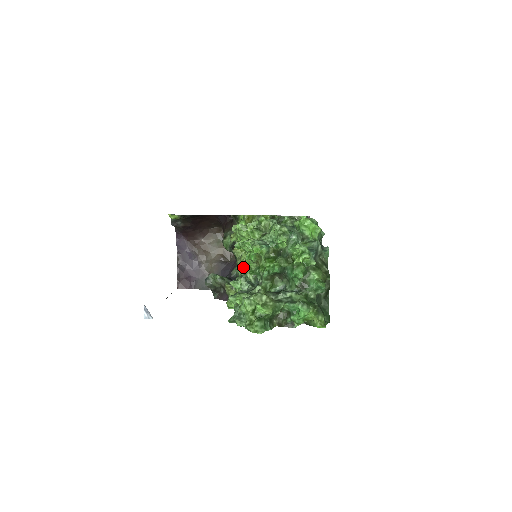
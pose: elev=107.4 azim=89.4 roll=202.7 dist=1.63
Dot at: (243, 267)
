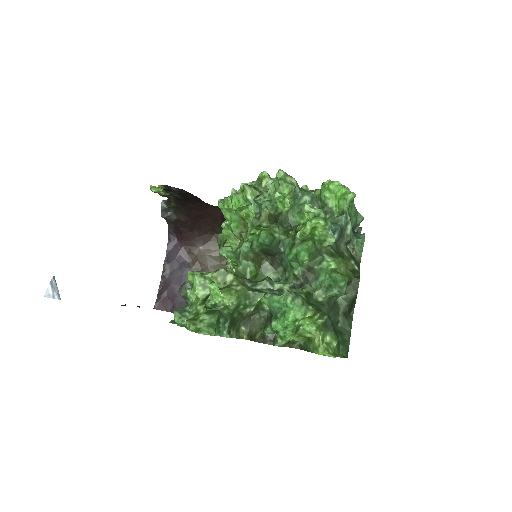
Dot at: (224, 252)
